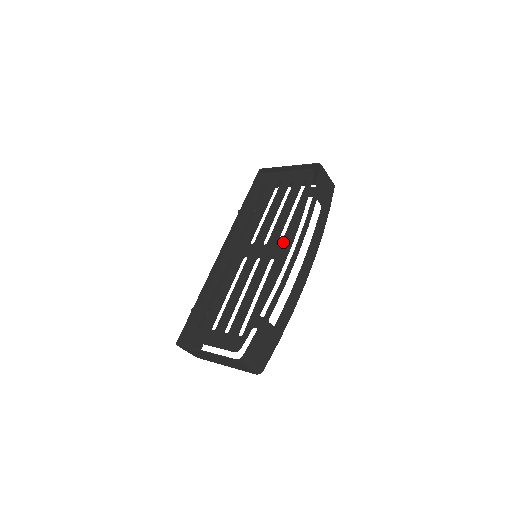
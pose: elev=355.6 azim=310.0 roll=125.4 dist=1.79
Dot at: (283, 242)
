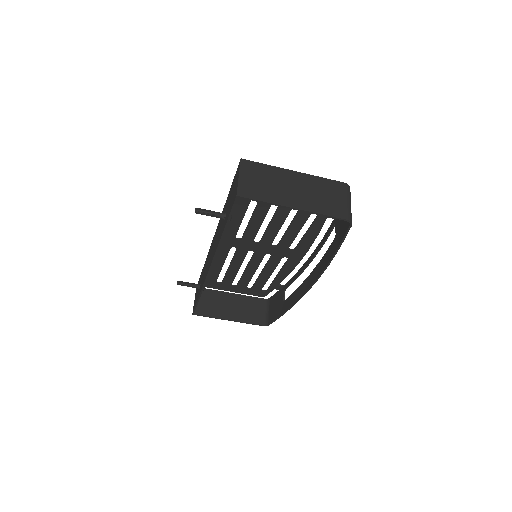
Dot at: (290, 258)
